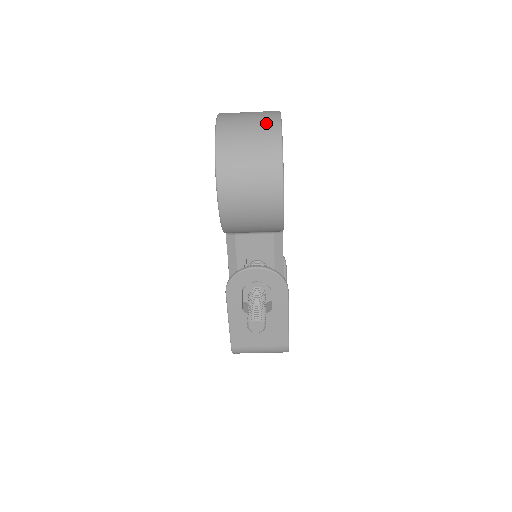
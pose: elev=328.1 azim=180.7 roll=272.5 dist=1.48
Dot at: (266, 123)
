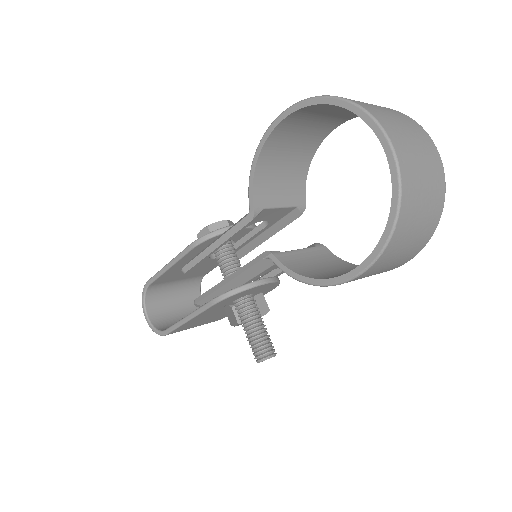
Dot at: (437, 175)
